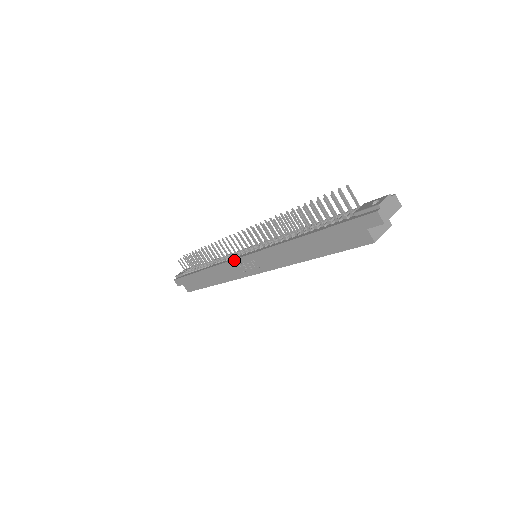
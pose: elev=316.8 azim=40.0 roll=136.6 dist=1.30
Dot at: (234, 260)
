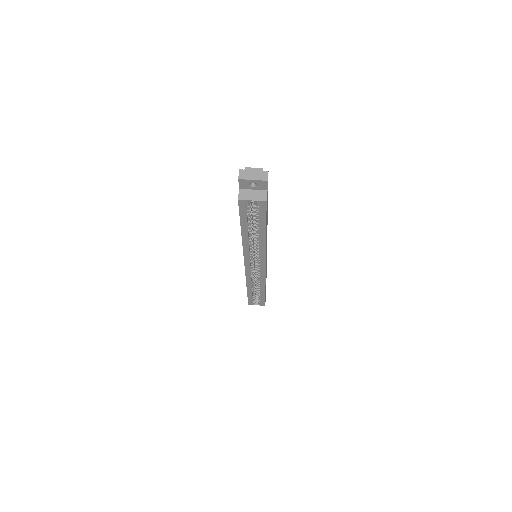
Dot at: occluded
